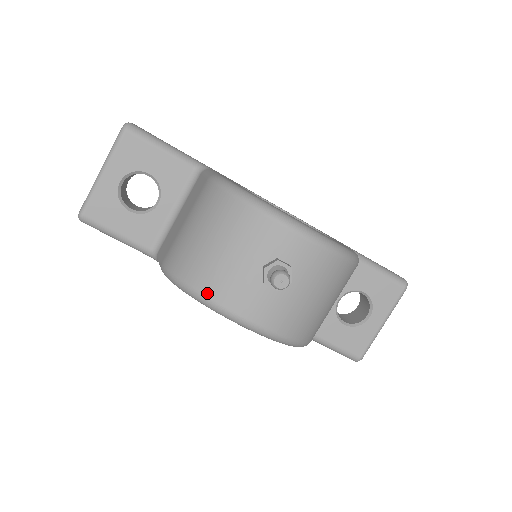
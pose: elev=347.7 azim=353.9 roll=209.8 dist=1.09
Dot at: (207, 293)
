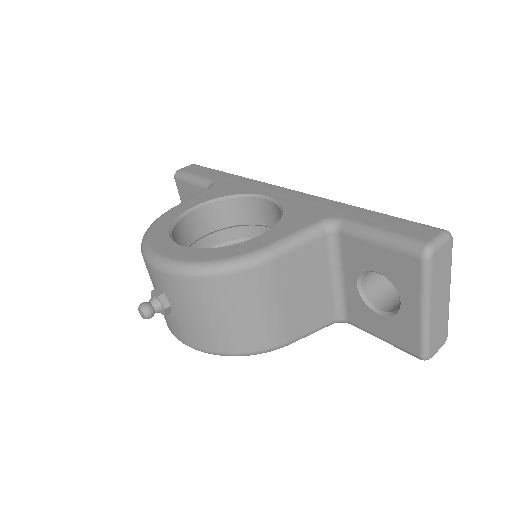
Dot at: occluded
